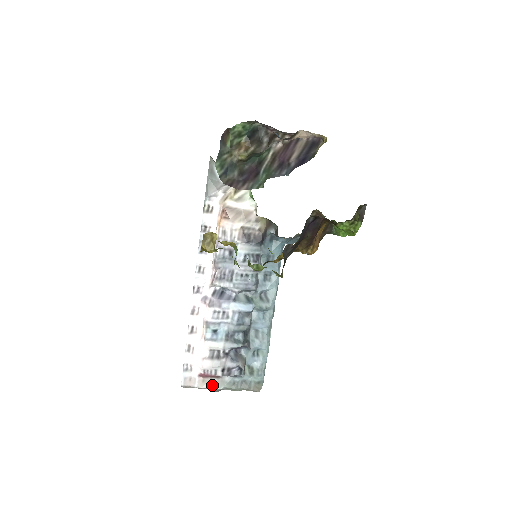
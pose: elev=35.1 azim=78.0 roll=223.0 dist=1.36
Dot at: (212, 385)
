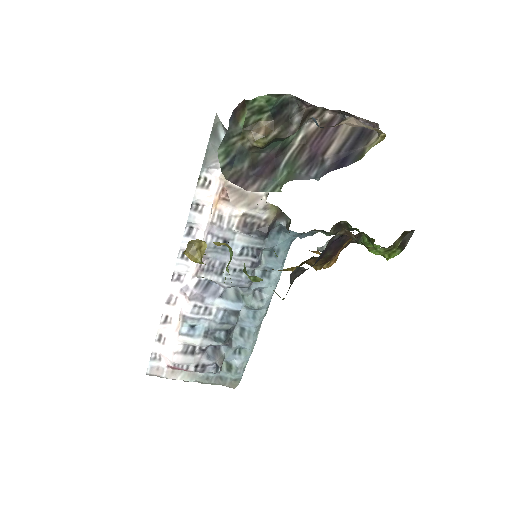
Dot at: (182, 377)
